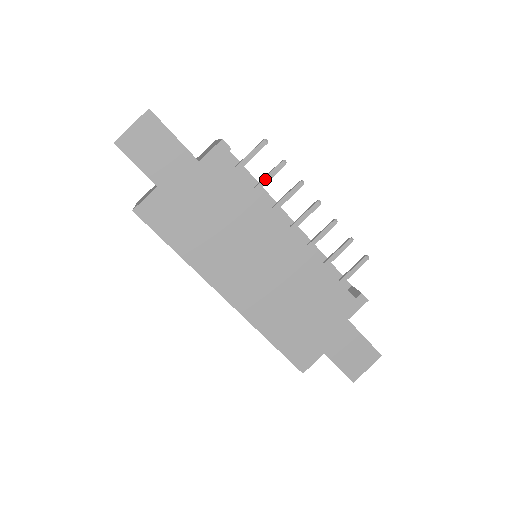
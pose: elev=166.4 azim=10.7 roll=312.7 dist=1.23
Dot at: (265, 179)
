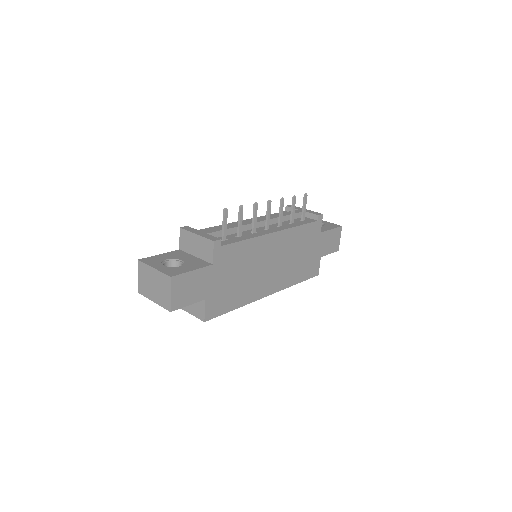
Dot at: (240, 226)
